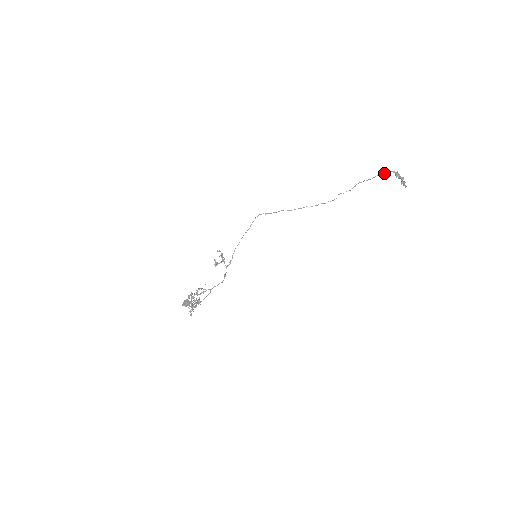
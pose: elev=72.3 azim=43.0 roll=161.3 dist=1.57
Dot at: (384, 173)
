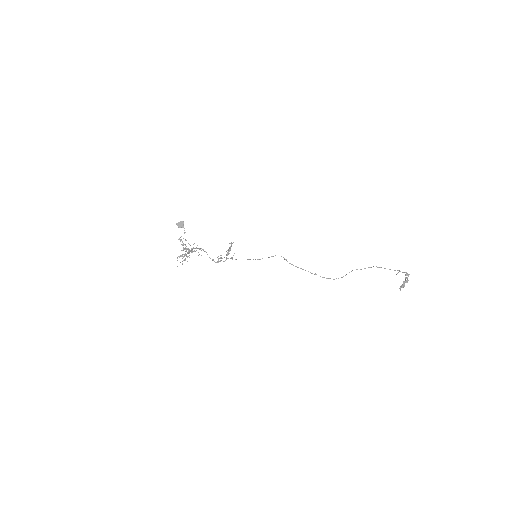
Dot at: (400, 271)
